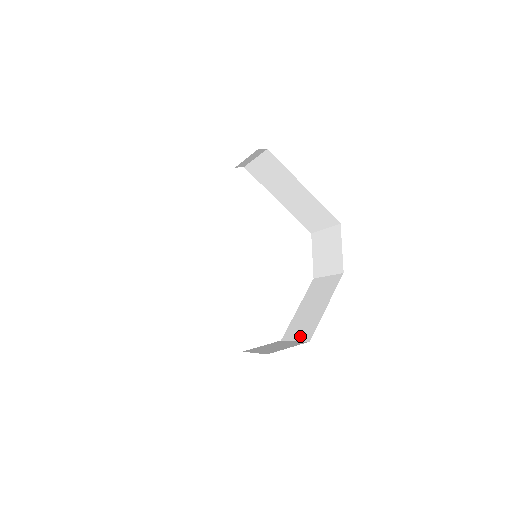
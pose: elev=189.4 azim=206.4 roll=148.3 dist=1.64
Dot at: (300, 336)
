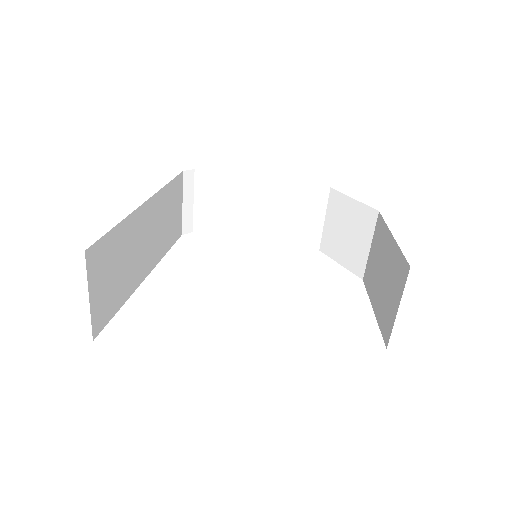
Dot at: (397, 294)
